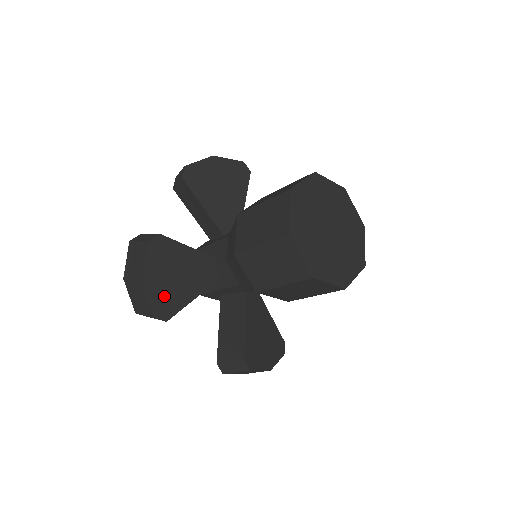
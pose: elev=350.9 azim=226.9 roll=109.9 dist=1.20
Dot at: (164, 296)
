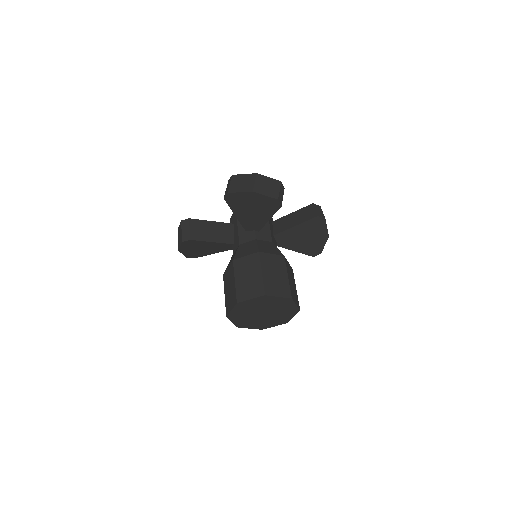
Dot at: (193, 253)
